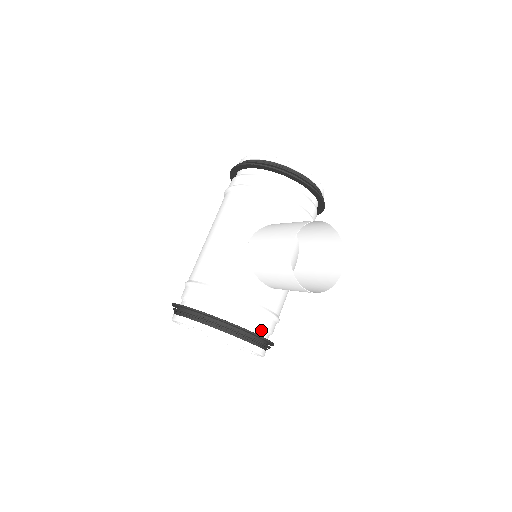
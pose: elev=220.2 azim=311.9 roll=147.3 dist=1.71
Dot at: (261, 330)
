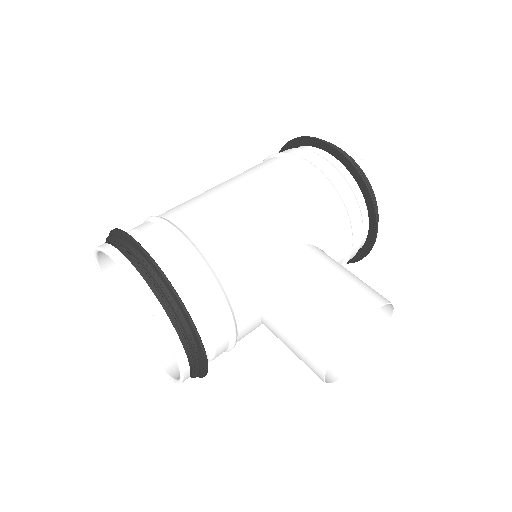
Dot at: (208, 357)
